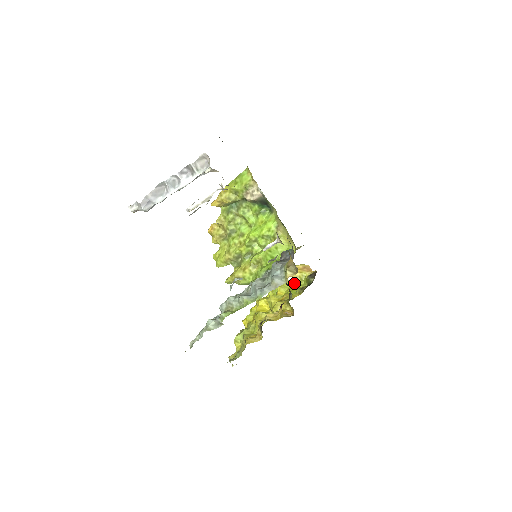
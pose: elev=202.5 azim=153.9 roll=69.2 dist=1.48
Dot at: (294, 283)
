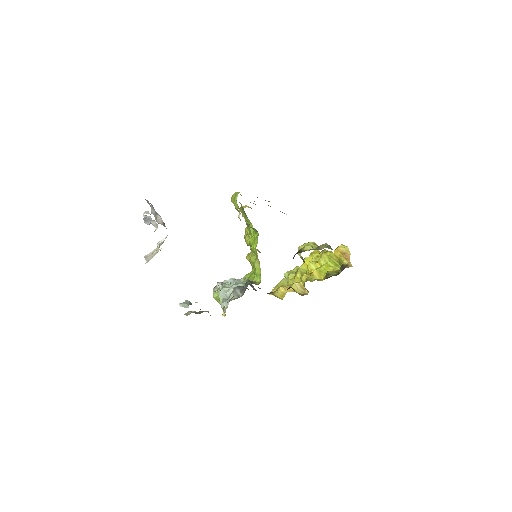
Dot at: (334, 261)
